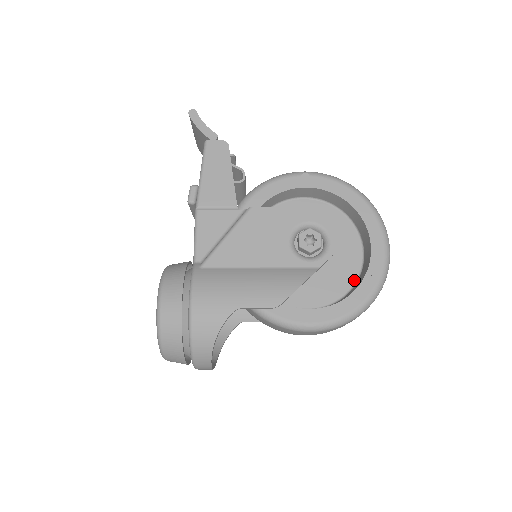
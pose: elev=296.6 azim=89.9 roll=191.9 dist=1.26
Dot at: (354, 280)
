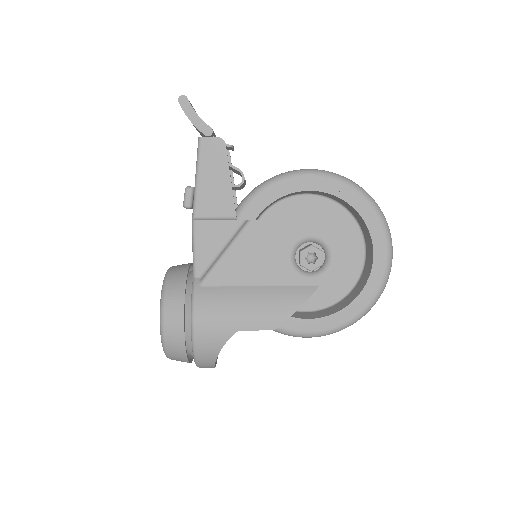
Dot at: (354, 282)
